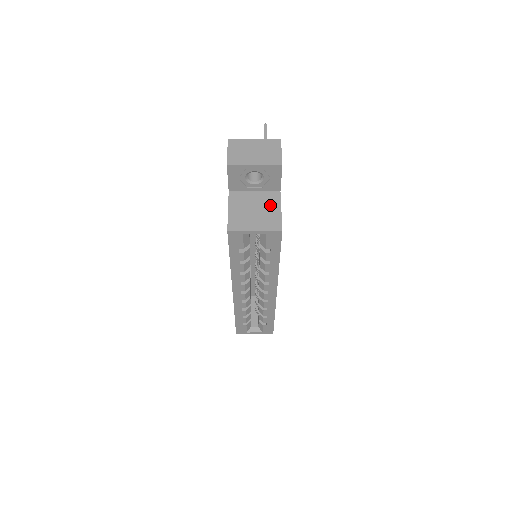
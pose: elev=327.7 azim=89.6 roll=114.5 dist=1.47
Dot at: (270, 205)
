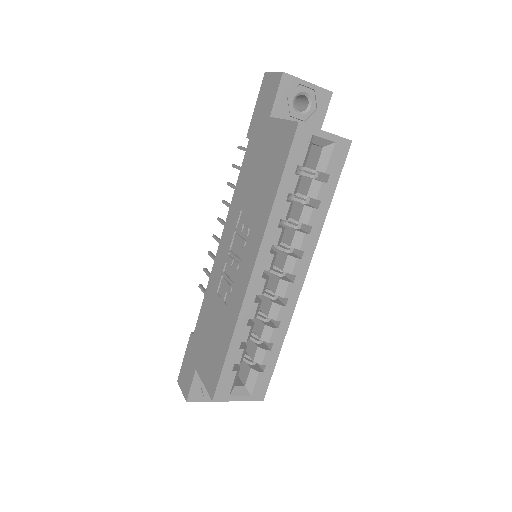
Dot at: occluded
